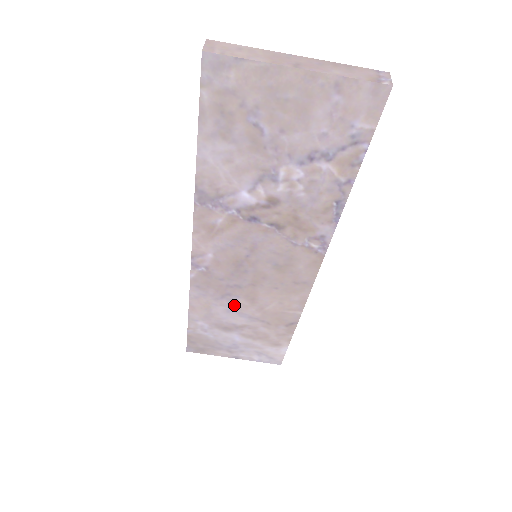
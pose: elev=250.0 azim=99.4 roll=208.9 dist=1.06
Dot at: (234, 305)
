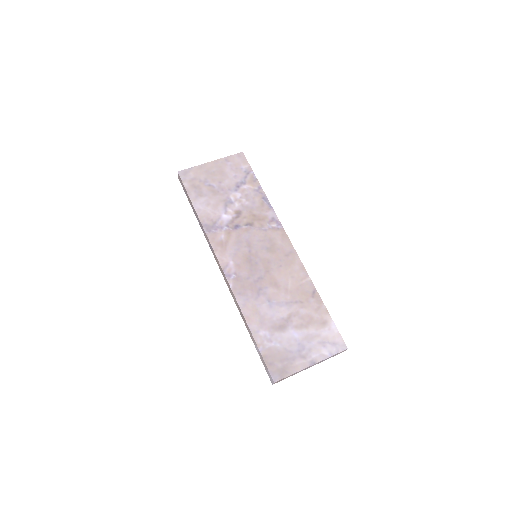
Dot at: (270, 298)
